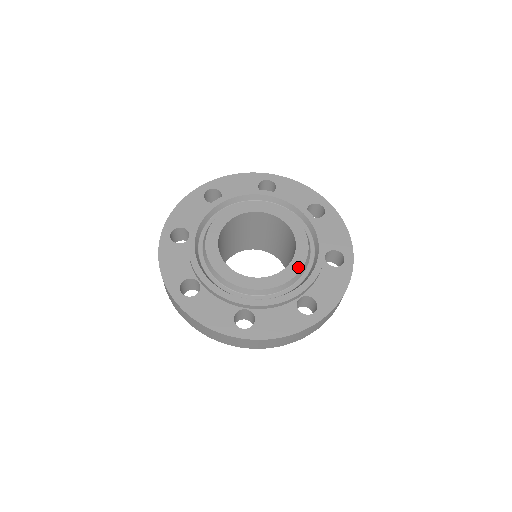
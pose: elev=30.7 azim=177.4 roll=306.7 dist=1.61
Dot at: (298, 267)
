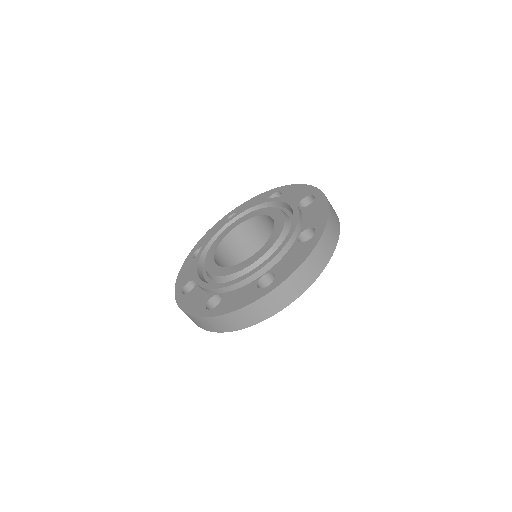
Dot at: (266, 249)
